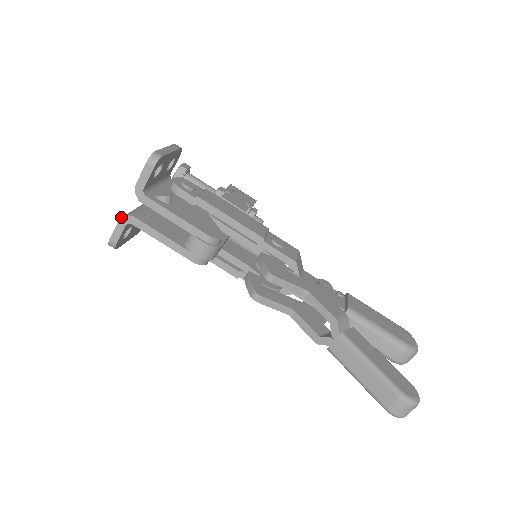
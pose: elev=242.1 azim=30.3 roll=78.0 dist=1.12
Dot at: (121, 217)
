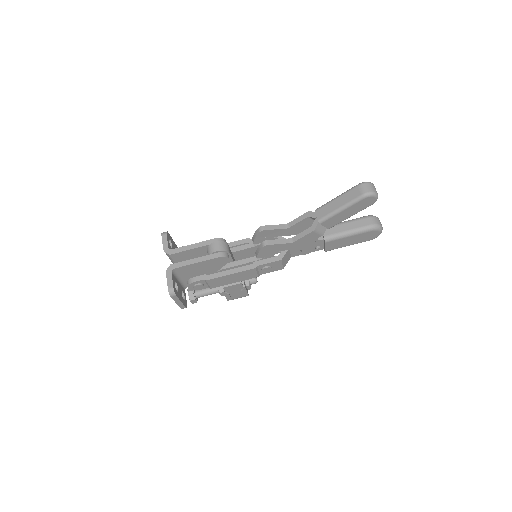
Dot at: (166, 270)
